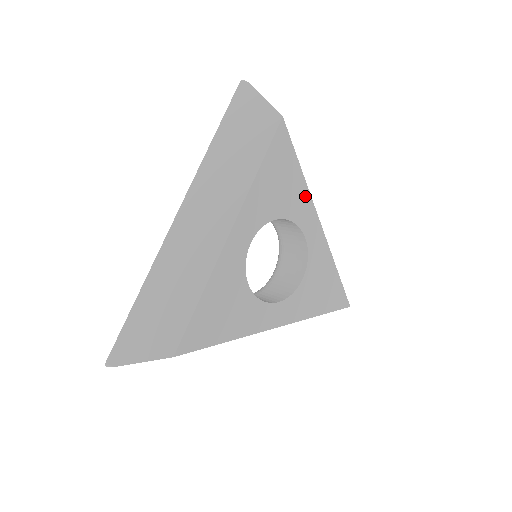
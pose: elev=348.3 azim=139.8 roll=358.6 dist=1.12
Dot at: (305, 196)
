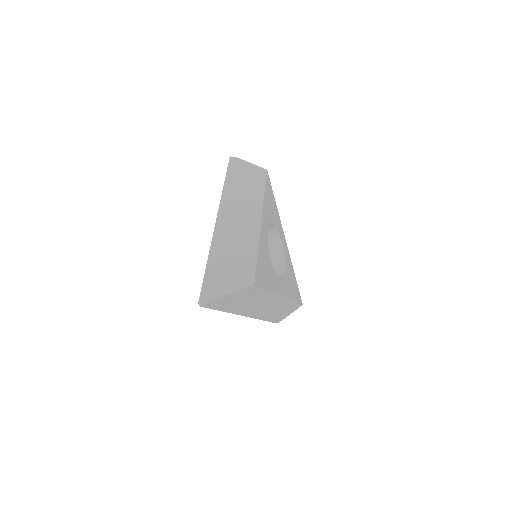
Dot at: (279, 219)
